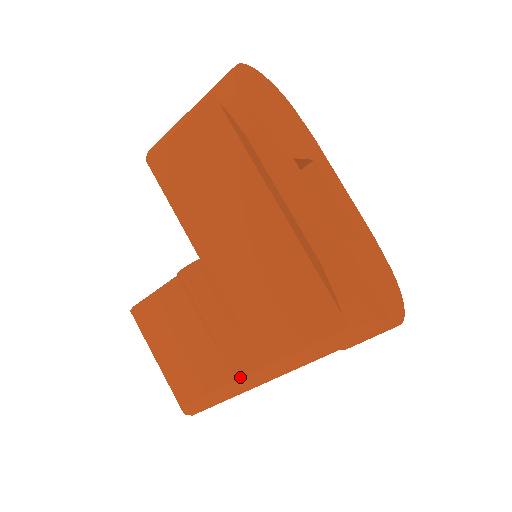
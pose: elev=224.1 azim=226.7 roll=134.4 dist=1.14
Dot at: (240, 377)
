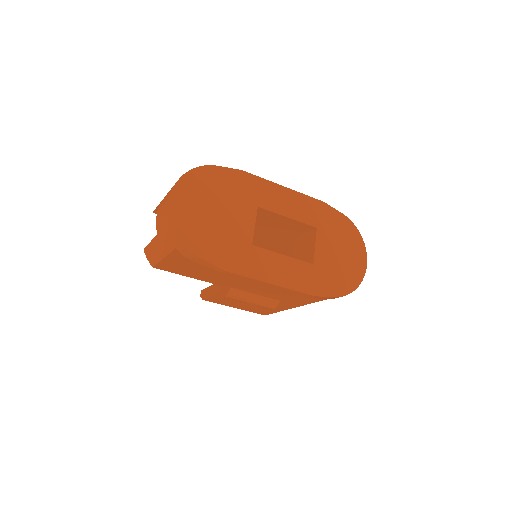
Dot at: occluded
